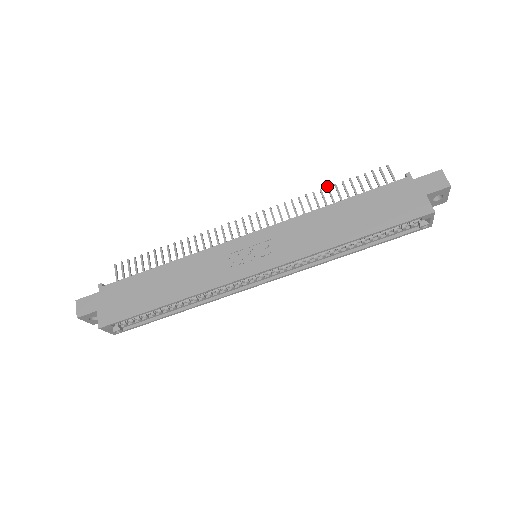
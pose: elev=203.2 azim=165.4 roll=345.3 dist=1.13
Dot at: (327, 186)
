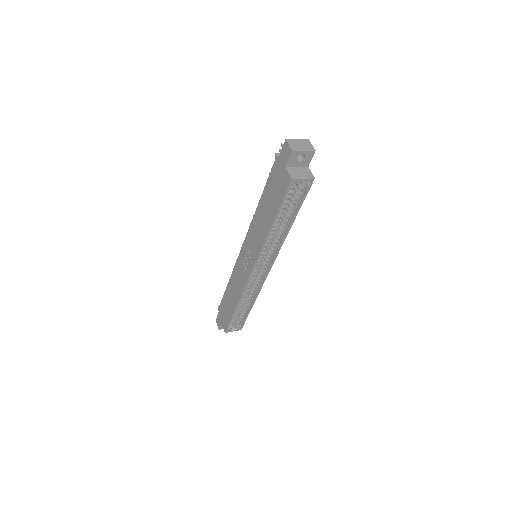
Dot at: occluded
